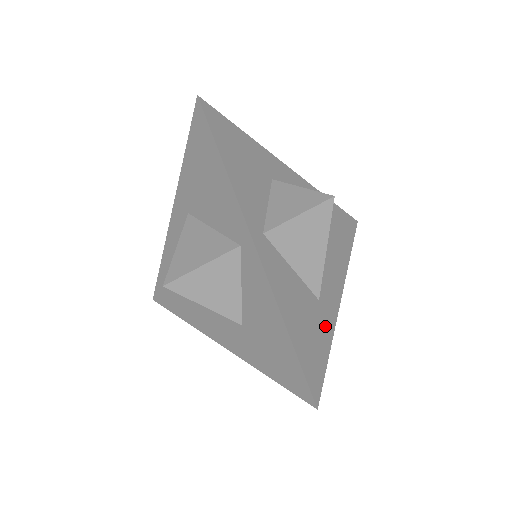
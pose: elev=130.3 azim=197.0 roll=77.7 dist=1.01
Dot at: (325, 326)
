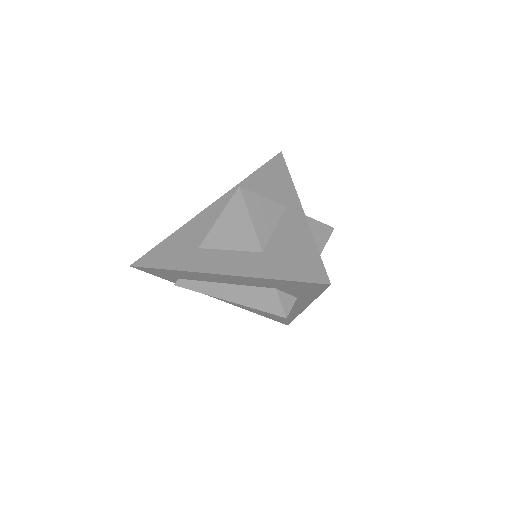
Dot at: occluded
